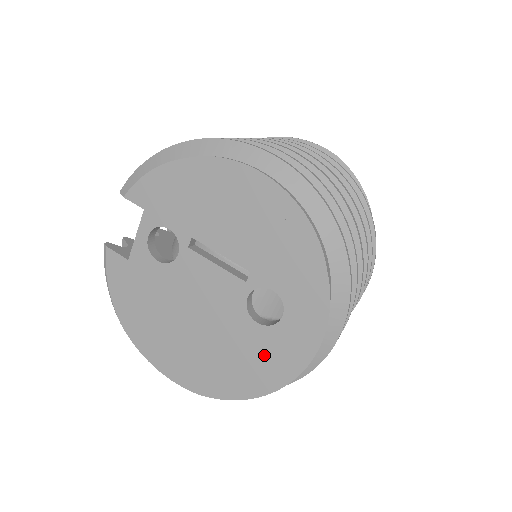
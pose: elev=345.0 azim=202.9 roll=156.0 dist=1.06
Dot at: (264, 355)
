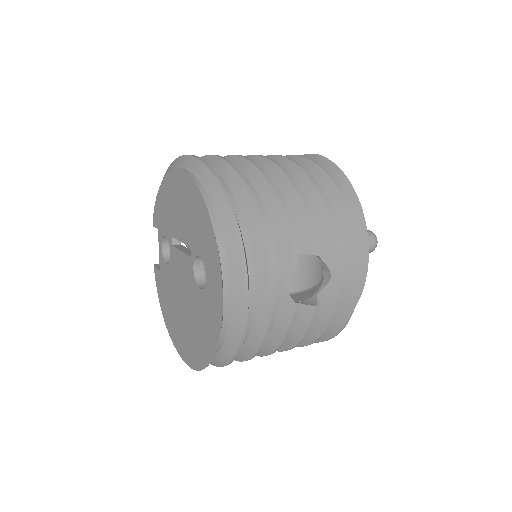
Dot at: (207, 316)
